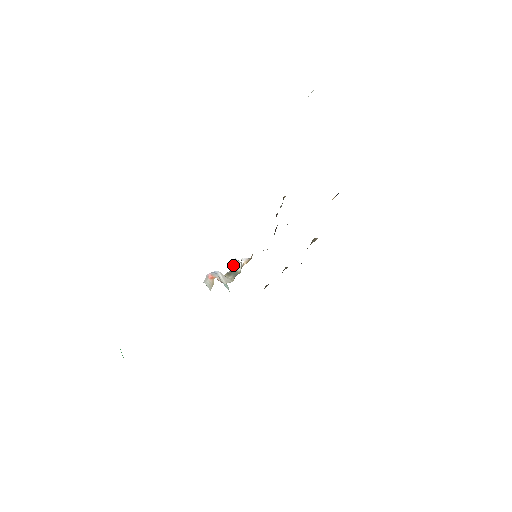
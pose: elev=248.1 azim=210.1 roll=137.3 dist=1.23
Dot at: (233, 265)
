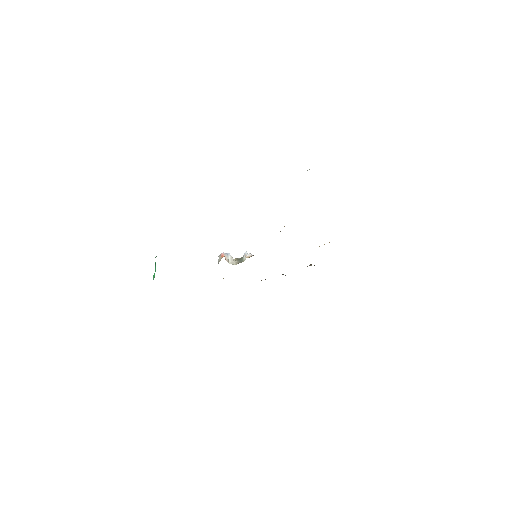
Dot at: (243, 255)
